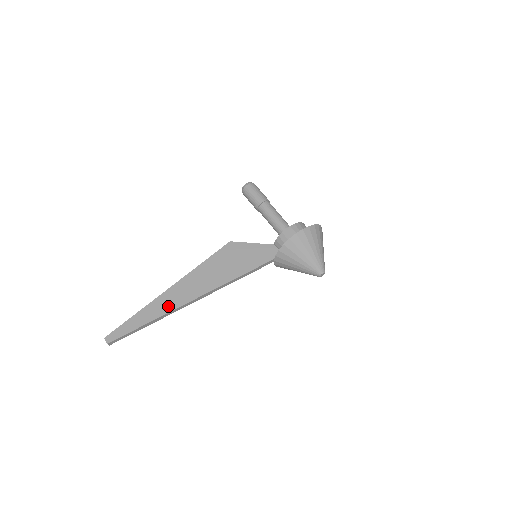
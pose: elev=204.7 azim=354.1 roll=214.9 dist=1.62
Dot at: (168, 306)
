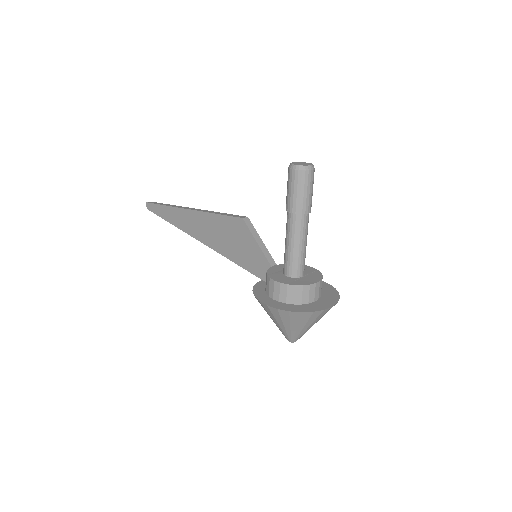
Dot at: (181, 223)
